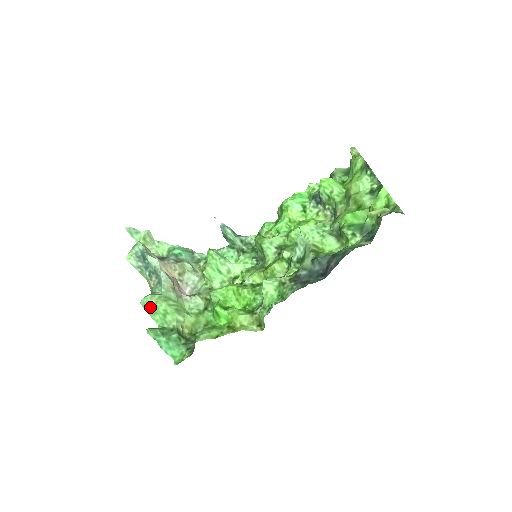
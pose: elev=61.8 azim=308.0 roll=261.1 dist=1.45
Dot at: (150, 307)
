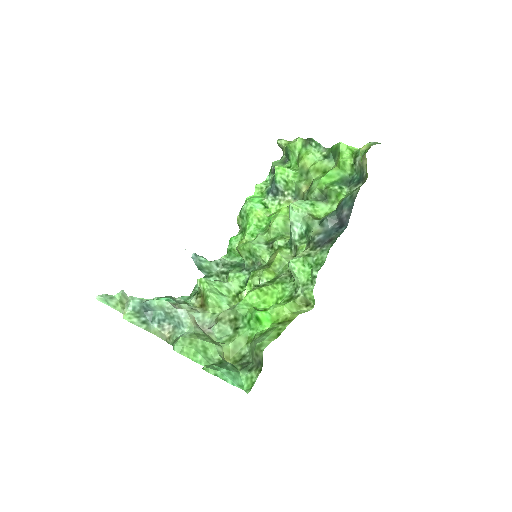
Dot at: (188, 349)
